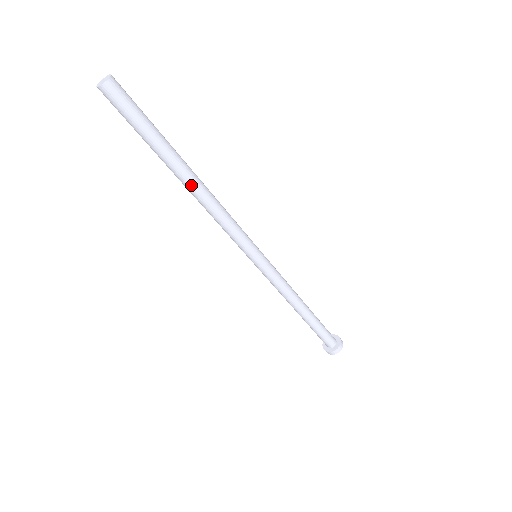
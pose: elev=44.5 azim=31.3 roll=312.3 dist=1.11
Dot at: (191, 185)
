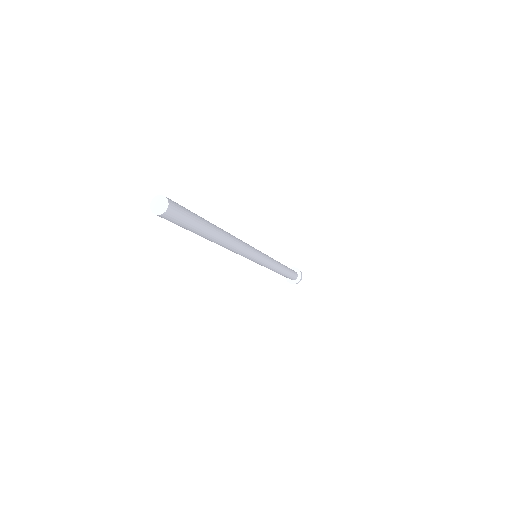
Dot at: (219, 244)
